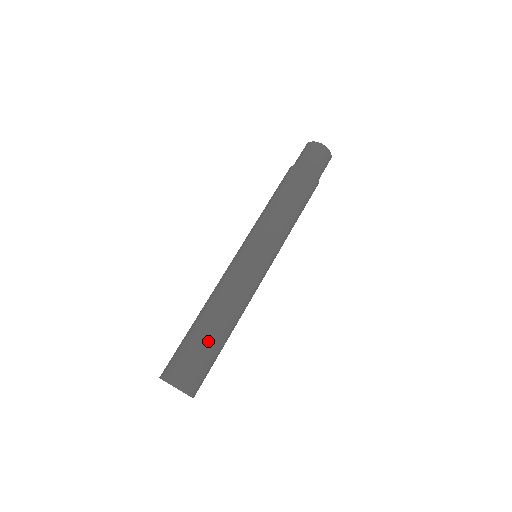
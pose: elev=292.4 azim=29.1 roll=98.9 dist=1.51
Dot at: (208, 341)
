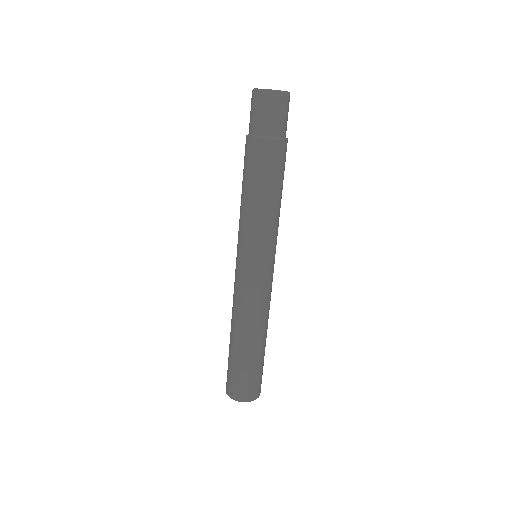
Dot at: (257, 359)
